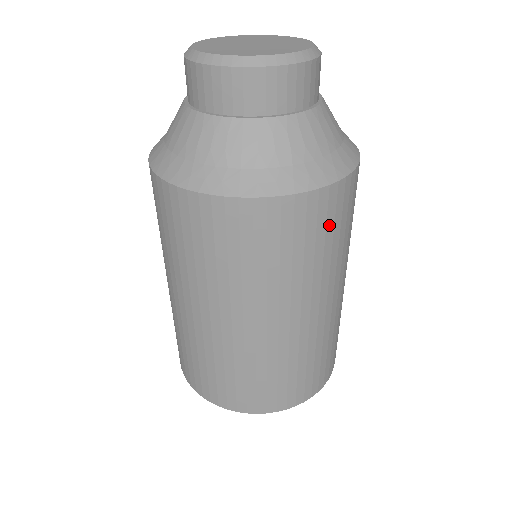
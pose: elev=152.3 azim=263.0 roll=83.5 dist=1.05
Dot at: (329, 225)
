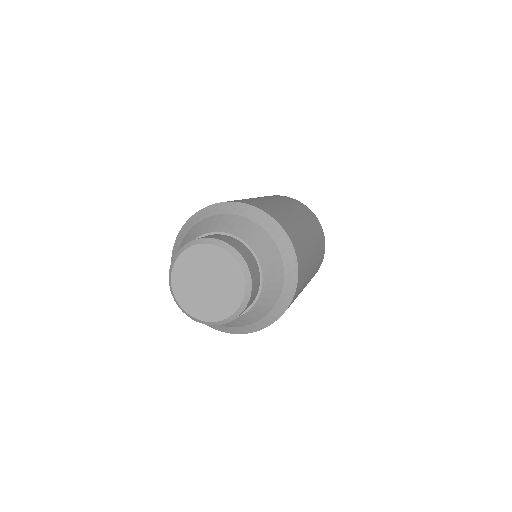
Dot at: occluded
